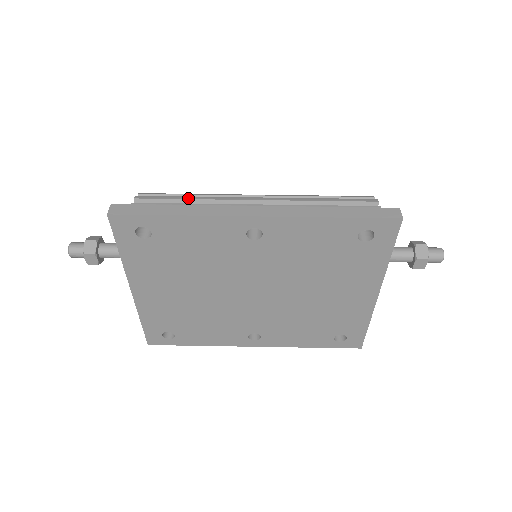
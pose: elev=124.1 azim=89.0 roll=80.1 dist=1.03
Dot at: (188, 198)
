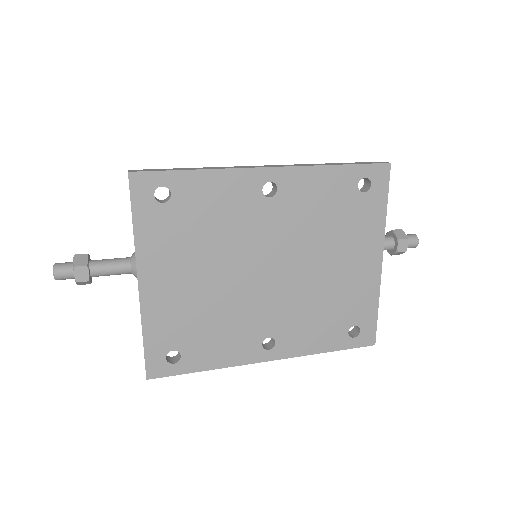
Dot at: occluded
